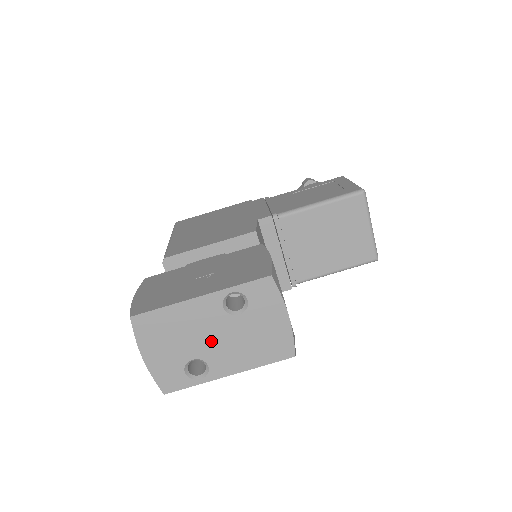
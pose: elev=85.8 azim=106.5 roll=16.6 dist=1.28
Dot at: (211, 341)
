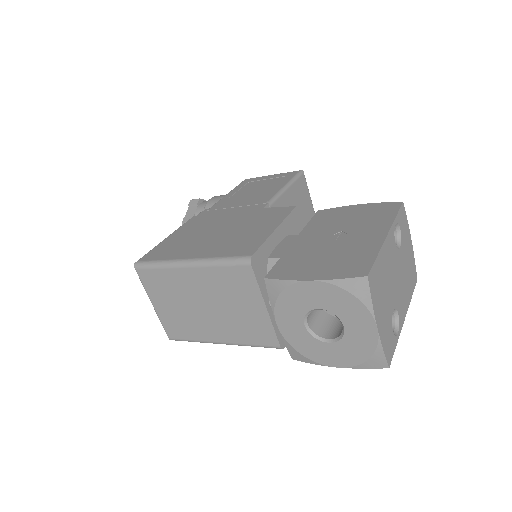
Dot at: (396, 284)
